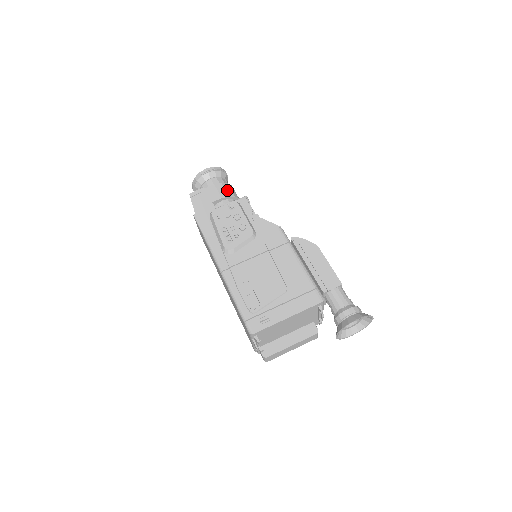
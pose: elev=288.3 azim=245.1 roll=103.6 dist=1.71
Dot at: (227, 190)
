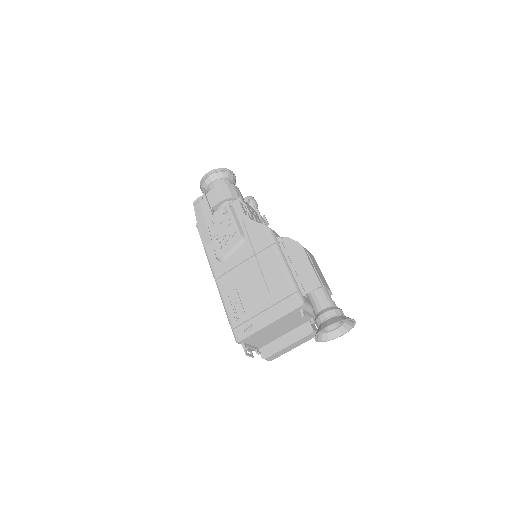
Dot at: (225, 192)
